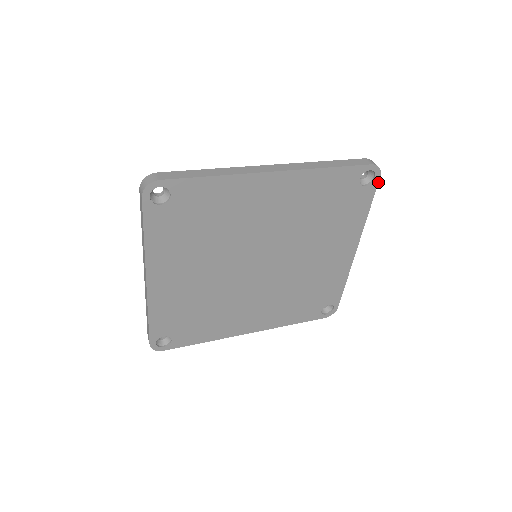
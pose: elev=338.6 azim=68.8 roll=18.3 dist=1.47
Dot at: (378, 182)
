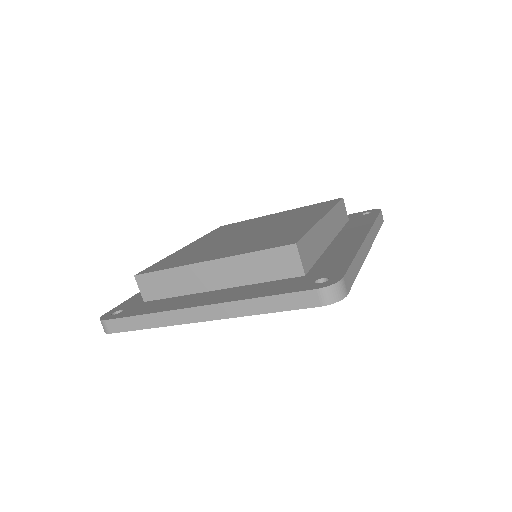
Dot at: occluded
